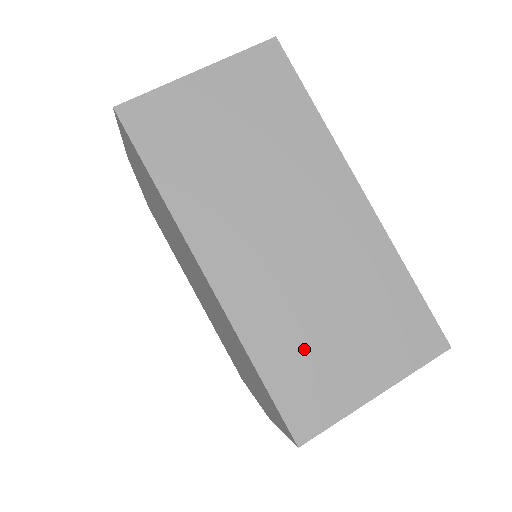
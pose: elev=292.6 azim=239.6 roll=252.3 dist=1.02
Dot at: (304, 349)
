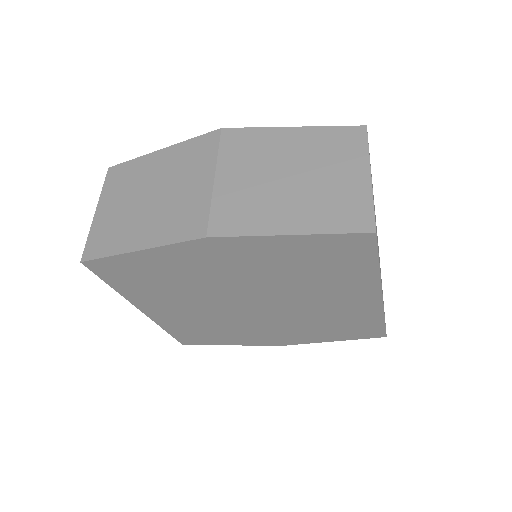
Dot at: occluded
